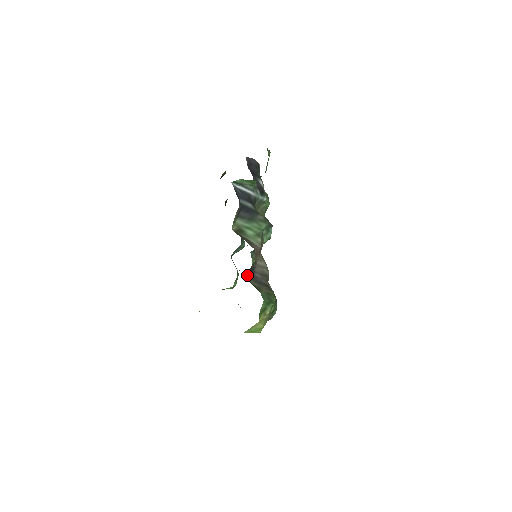
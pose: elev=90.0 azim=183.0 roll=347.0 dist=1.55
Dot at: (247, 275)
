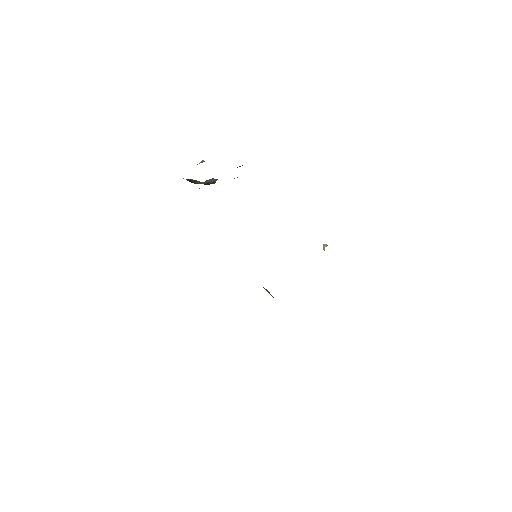
Dot at: occluded
